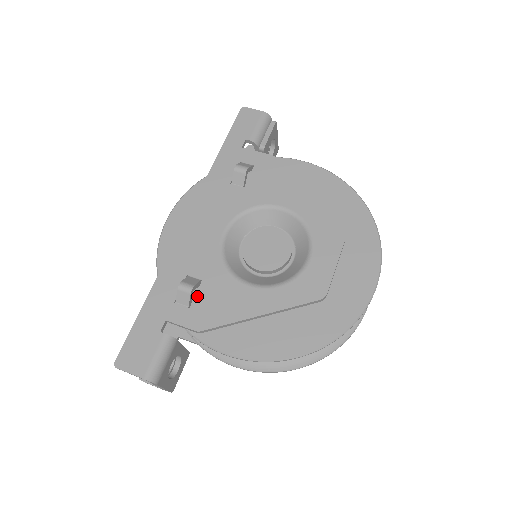
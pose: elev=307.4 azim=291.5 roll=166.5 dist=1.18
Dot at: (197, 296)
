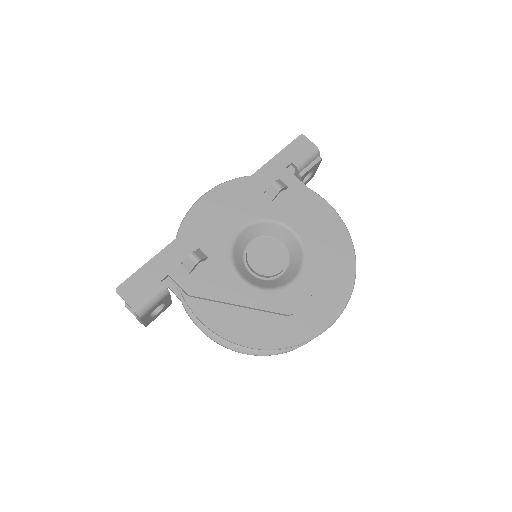
Dot at: (199, 268)
